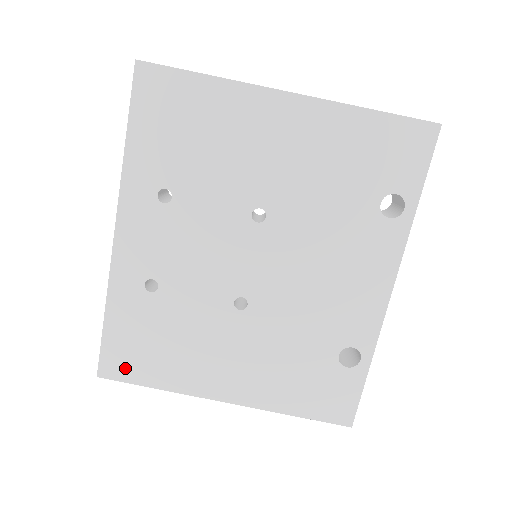
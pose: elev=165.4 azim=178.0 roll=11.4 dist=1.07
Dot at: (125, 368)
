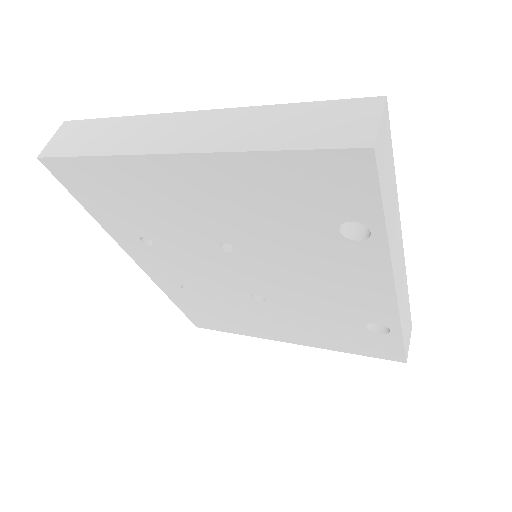
Dot at: (209, 324)
